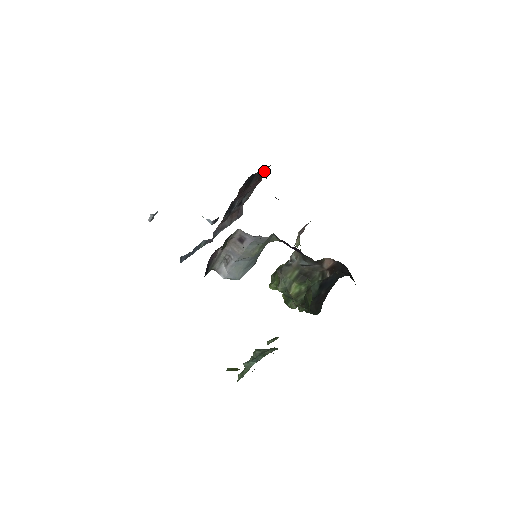
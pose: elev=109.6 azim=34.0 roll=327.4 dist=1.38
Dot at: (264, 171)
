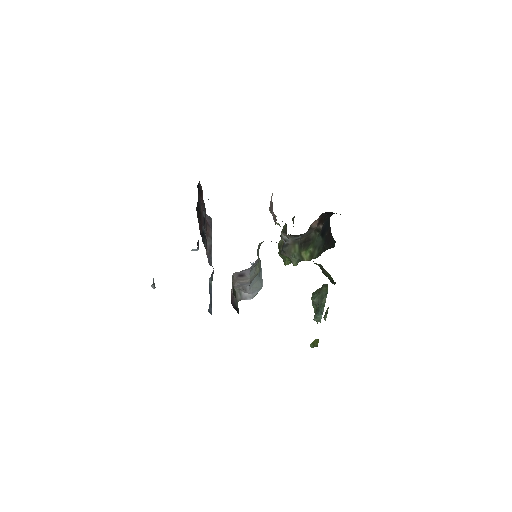
Dot at: (199, 186)
